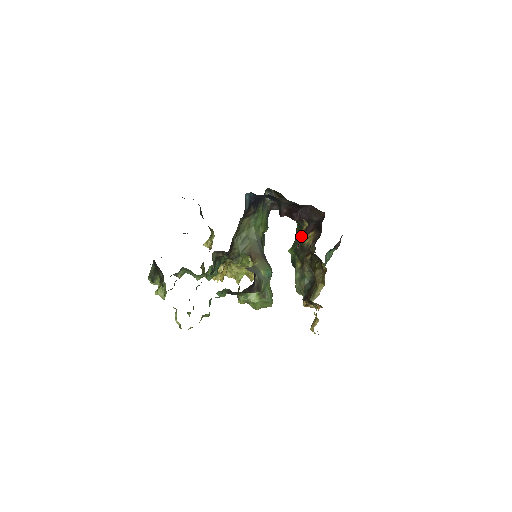
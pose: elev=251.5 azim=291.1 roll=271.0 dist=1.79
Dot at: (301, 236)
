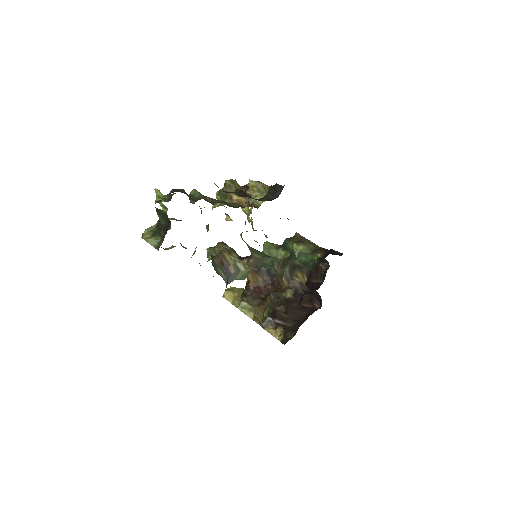
Dot at: occluded
